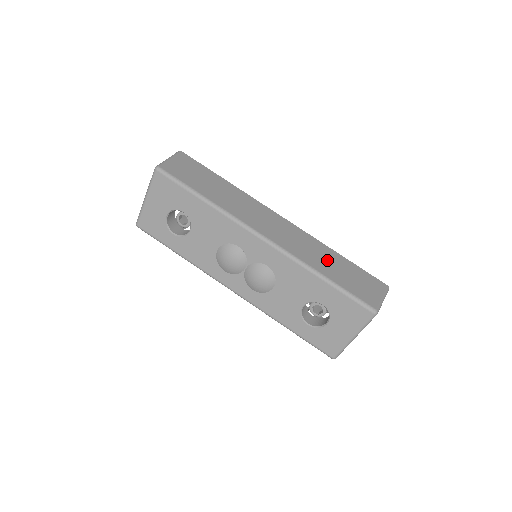
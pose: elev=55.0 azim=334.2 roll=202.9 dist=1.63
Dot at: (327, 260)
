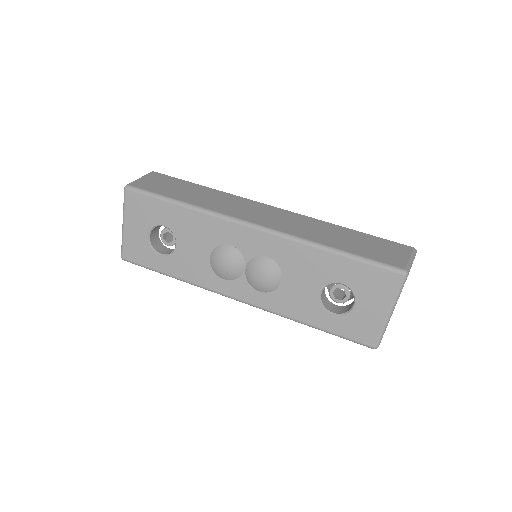
Dot at: (334, 234)
